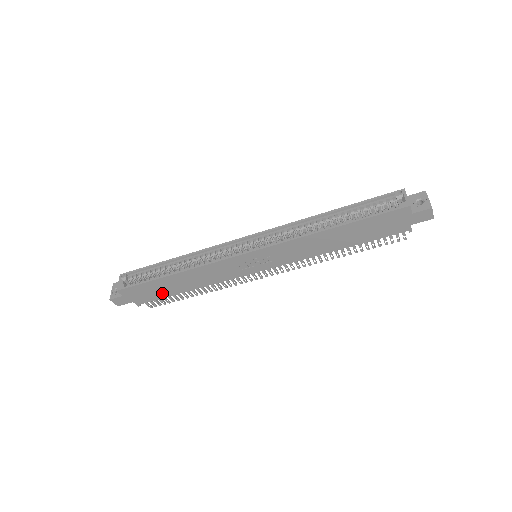
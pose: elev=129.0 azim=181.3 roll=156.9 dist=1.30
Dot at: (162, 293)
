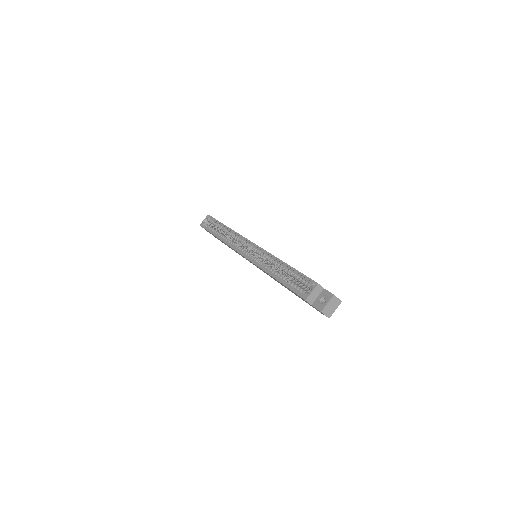
Dot at: occluded
